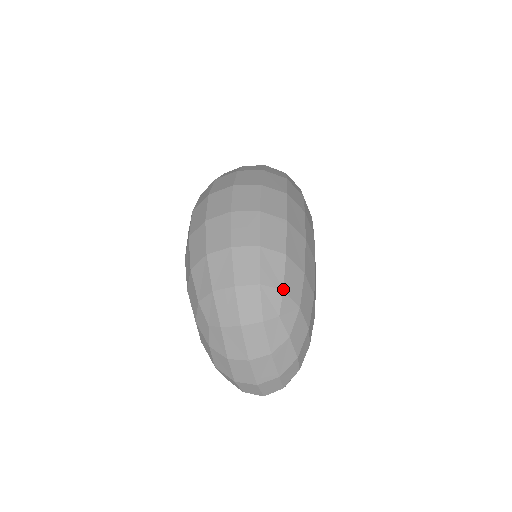
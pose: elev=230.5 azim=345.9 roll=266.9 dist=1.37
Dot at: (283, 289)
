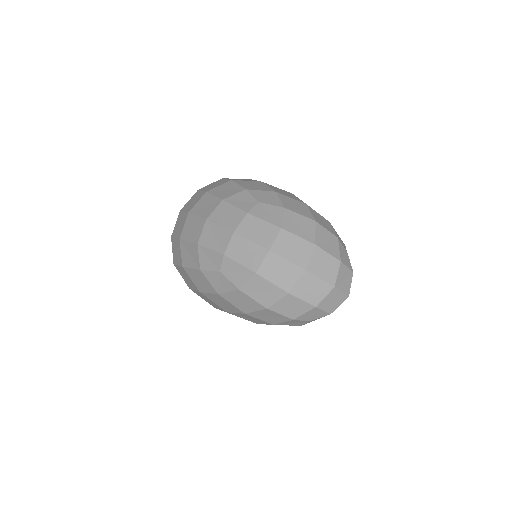
Dot at: (245, 189)
